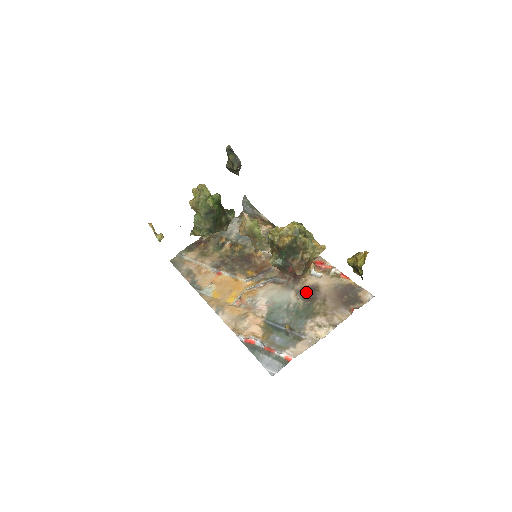
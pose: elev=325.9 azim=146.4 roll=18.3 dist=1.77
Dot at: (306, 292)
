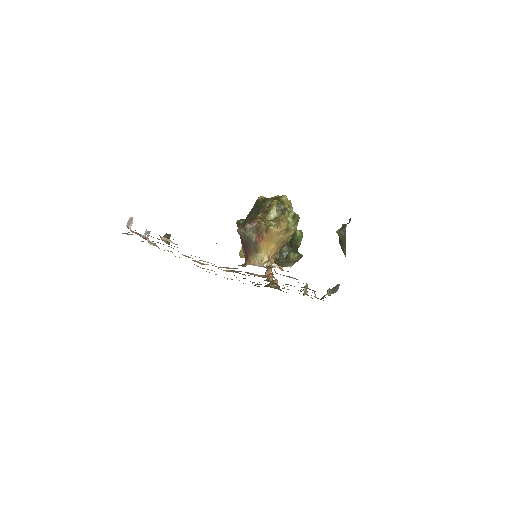
Dot at: occluded
